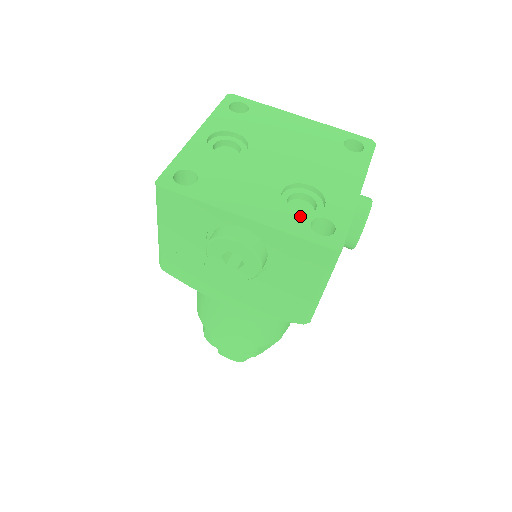
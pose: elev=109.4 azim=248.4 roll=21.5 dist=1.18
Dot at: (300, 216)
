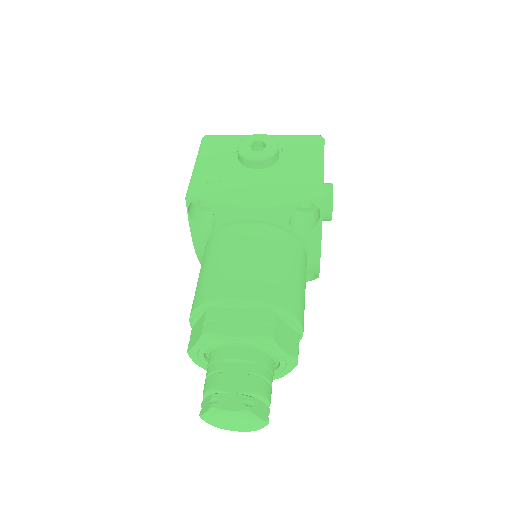
Dot at: occluded
